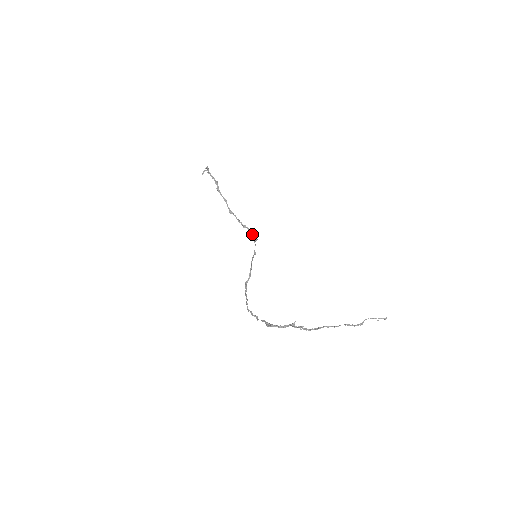
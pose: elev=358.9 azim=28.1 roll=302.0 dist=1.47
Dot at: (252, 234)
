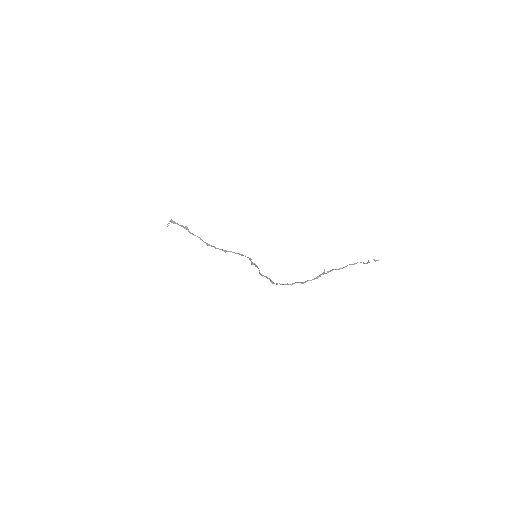
Dot at: (236, 253)
